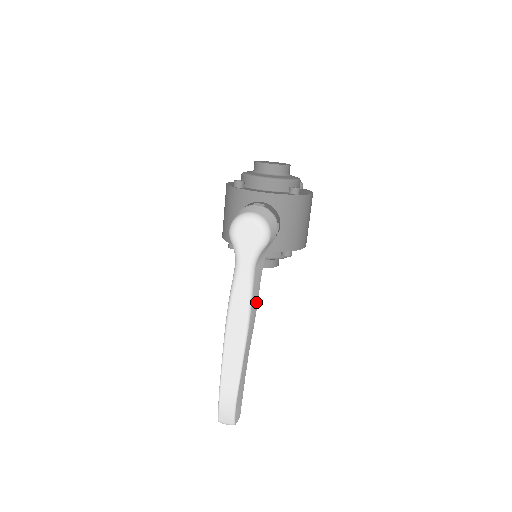
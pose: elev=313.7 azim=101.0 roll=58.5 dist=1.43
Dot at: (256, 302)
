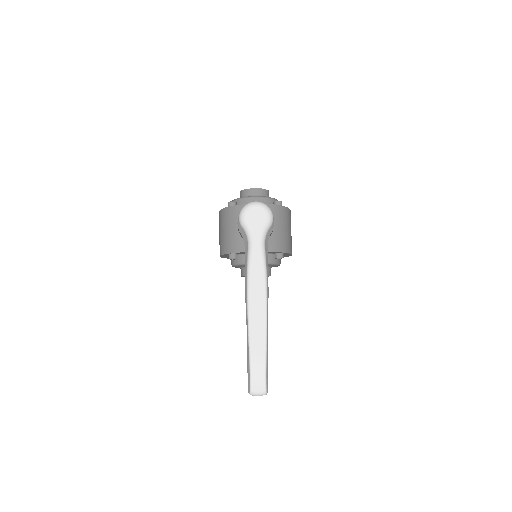
Dot at: occluded
